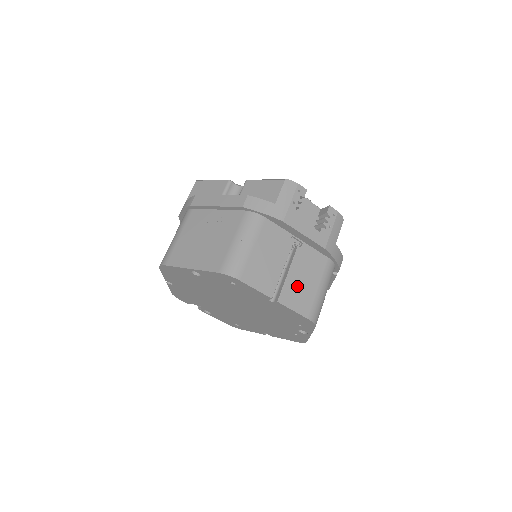
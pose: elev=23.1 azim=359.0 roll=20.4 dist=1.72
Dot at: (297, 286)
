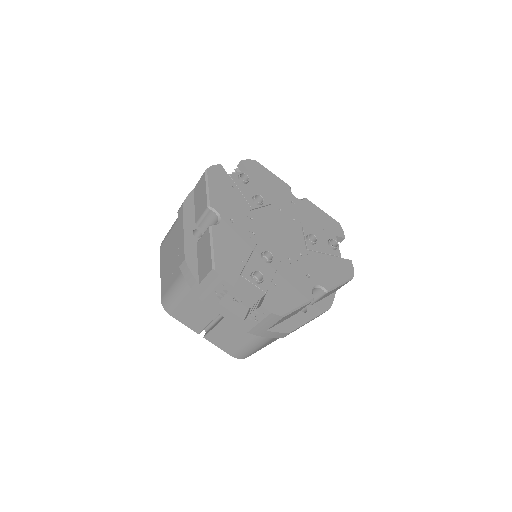
Dot at: (223, 336)
